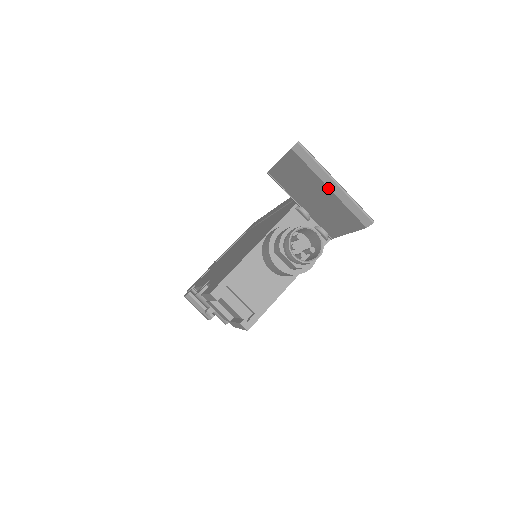
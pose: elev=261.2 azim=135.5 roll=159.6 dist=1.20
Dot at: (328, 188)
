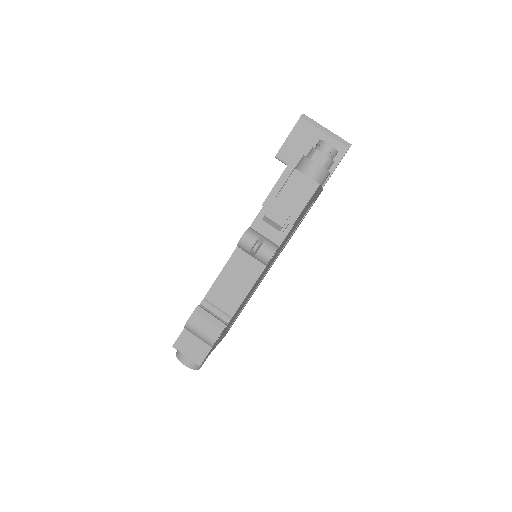
Dot at: (324, 133)
